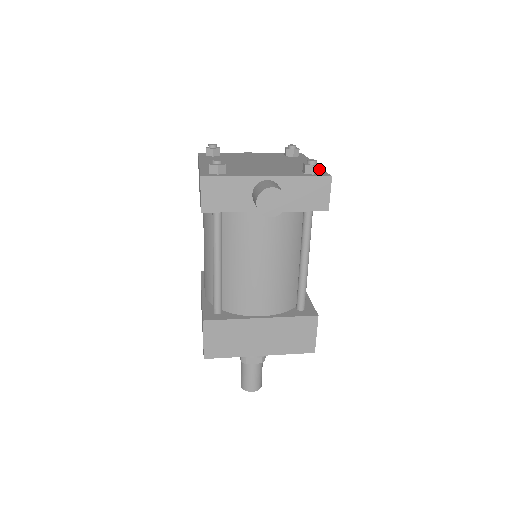
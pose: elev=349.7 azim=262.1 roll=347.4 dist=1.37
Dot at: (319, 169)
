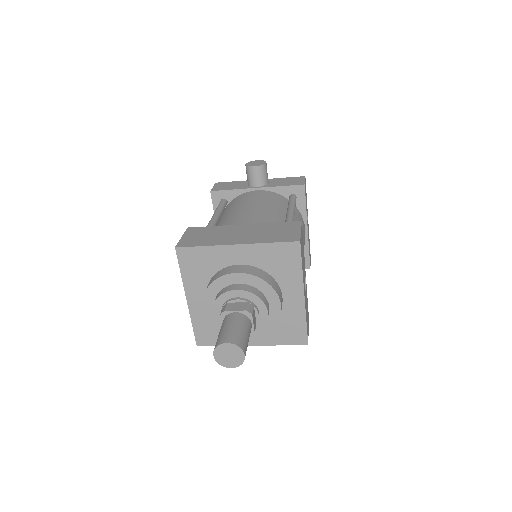
Dot at: occluded
